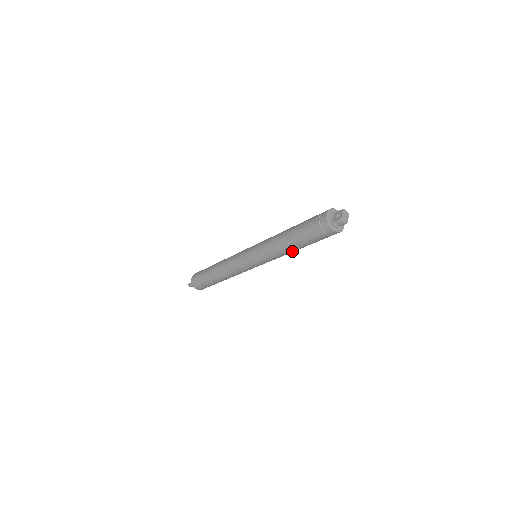
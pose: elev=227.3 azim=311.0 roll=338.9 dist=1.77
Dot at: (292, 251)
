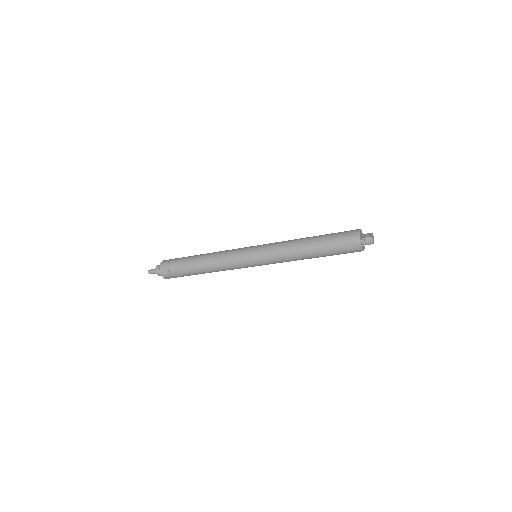
Dot at: (304, 257)
